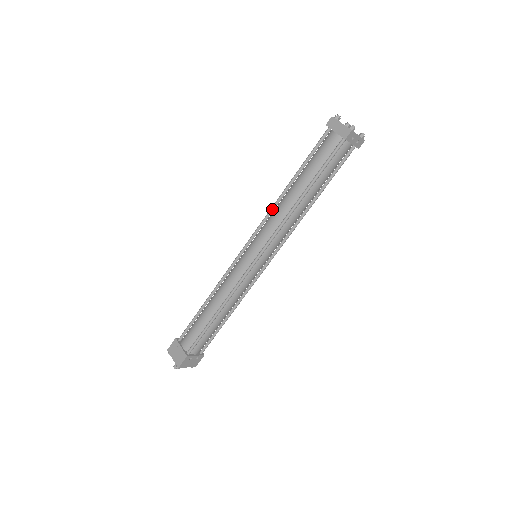
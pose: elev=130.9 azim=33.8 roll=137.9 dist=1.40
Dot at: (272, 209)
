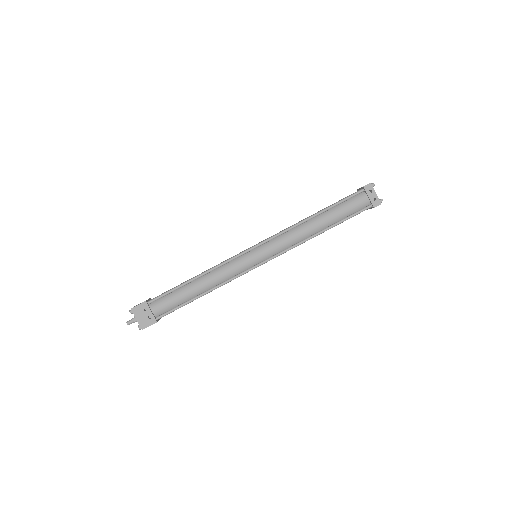
Dot at: occluded
